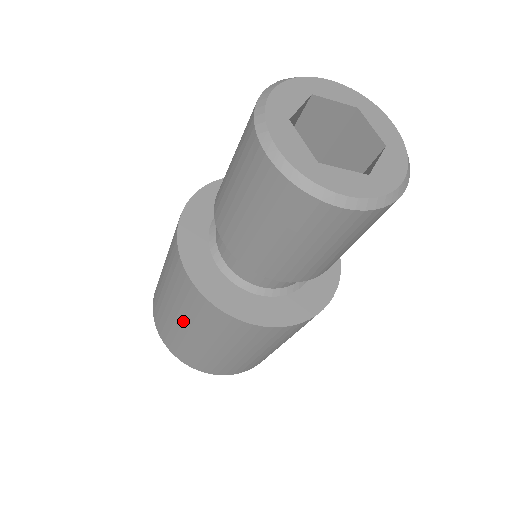
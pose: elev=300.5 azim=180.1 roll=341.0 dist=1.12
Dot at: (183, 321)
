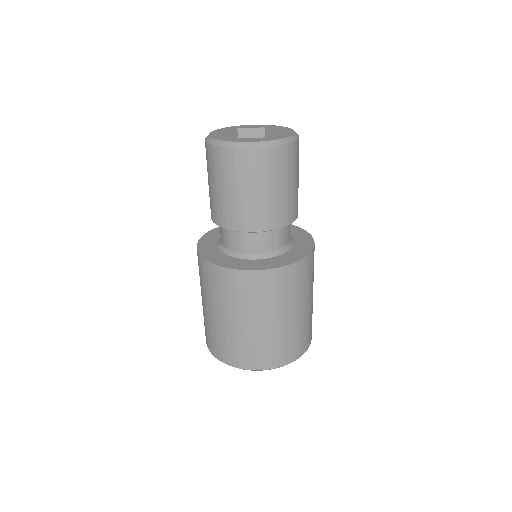
Dot at: occluded
